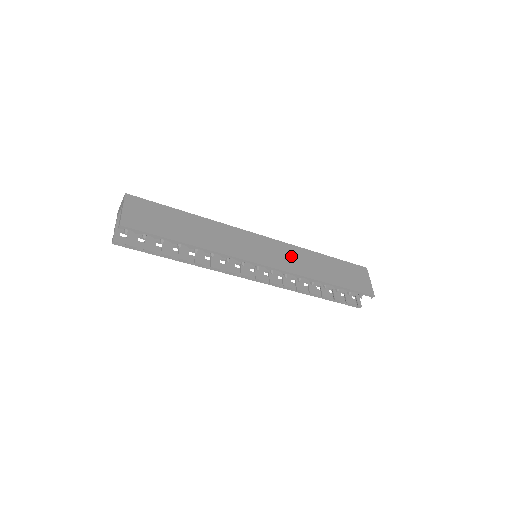
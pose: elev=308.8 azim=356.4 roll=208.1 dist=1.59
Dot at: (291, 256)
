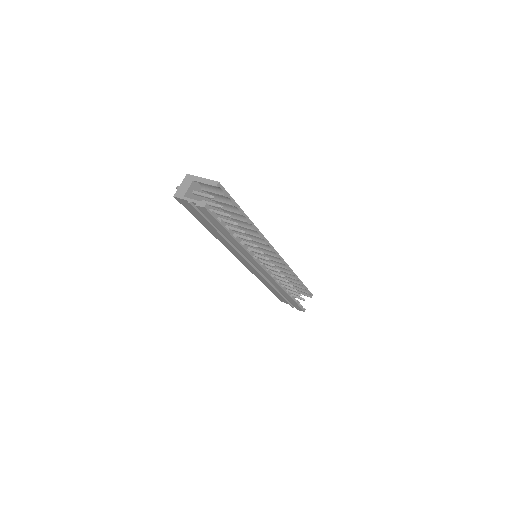
Dot at: occluded
